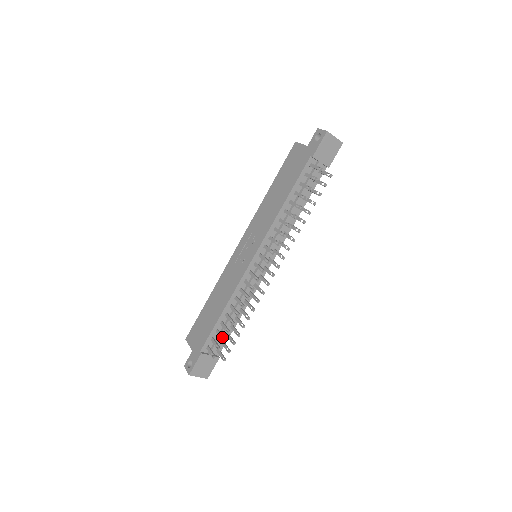
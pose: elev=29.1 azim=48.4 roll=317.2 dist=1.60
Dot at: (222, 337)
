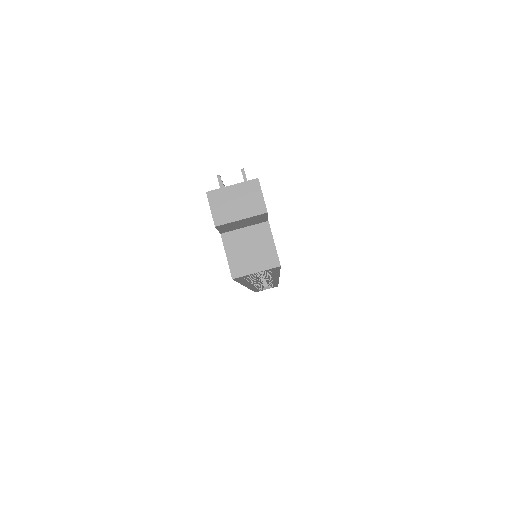
Dot at: occluded
